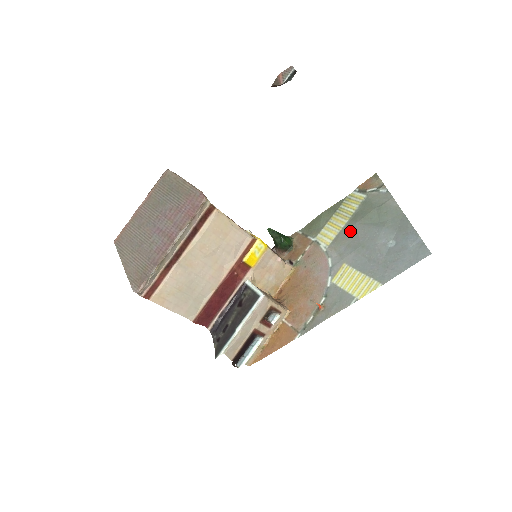
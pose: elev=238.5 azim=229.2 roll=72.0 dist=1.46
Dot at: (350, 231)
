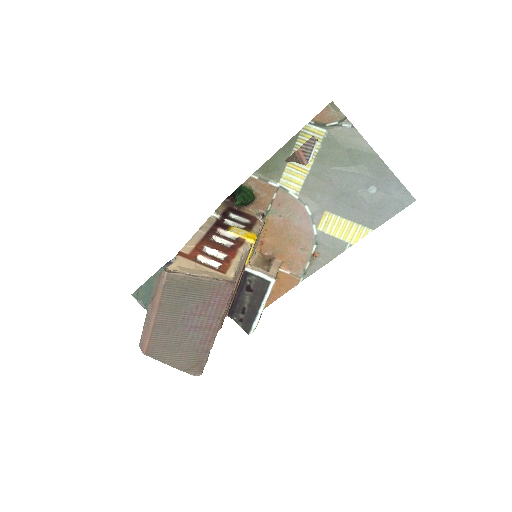
Dot at: (321, 176)
